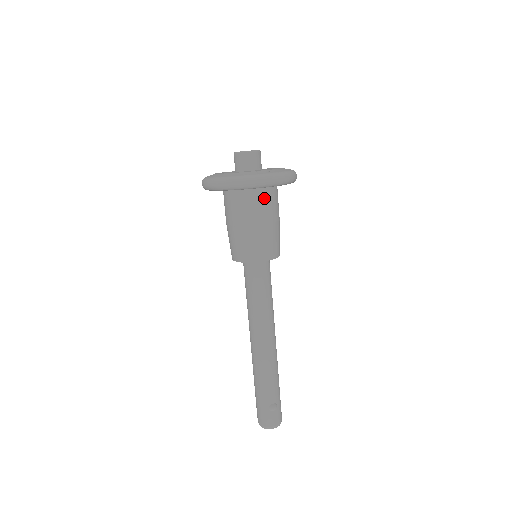
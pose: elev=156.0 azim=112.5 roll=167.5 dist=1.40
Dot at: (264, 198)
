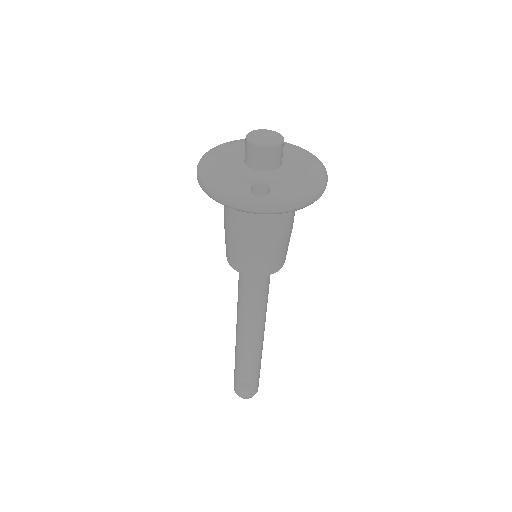
Dot at: (263, 214)
